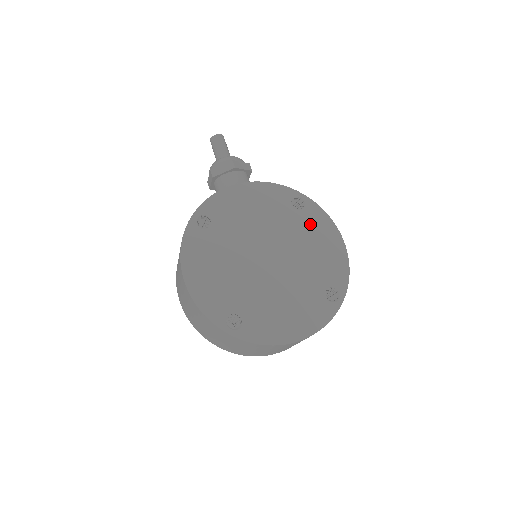
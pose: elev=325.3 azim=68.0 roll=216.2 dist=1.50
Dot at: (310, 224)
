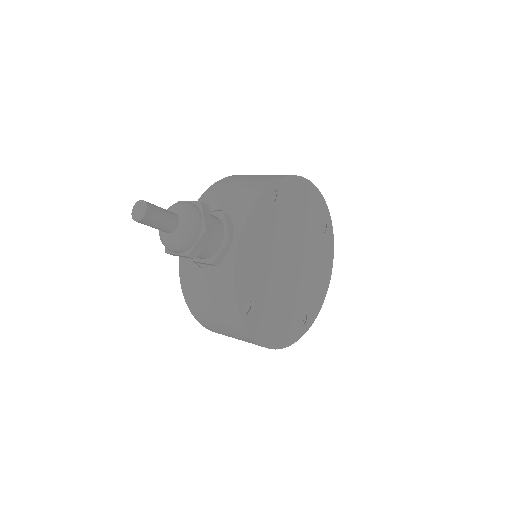
Dot at: (291, 201)
